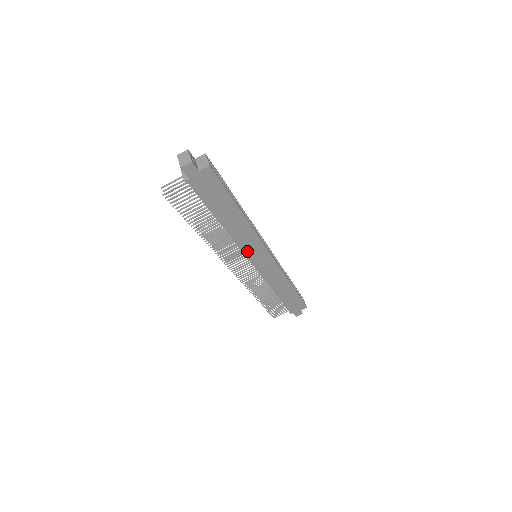
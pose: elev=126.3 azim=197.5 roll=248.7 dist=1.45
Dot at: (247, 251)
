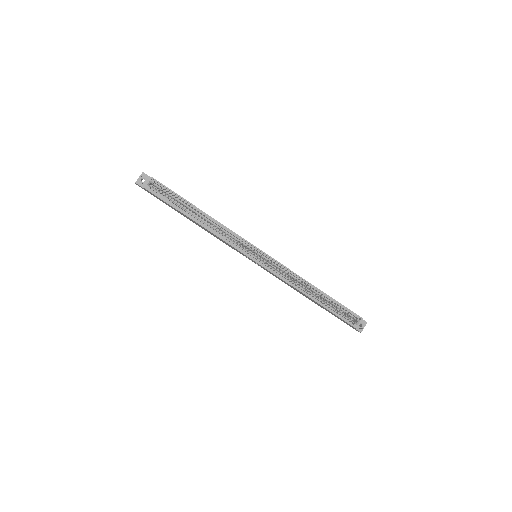
Dot at: occluded
